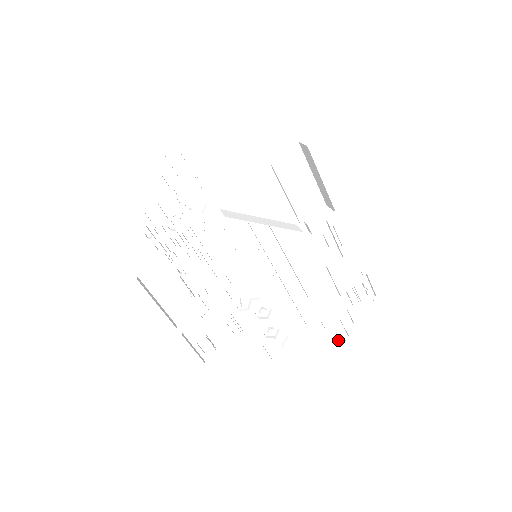
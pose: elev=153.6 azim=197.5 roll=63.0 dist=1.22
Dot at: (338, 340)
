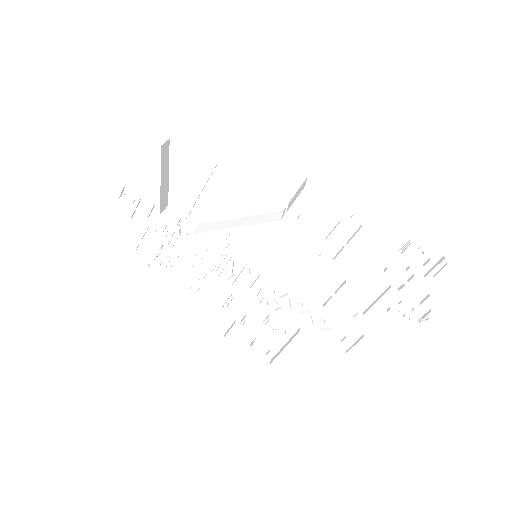
Dot at: (420, 317)
